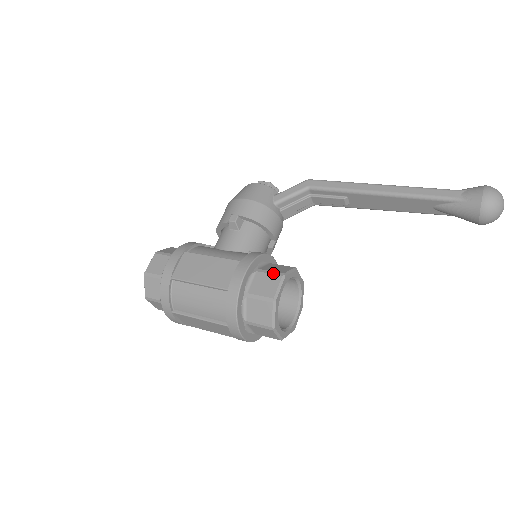
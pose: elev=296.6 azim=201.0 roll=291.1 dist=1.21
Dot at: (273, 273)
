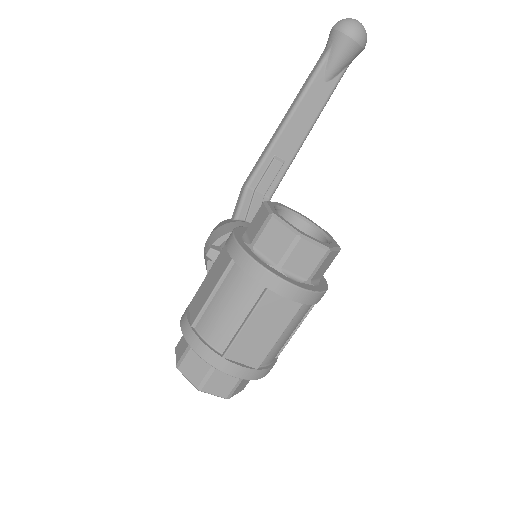
Dot at: (256, 213)
